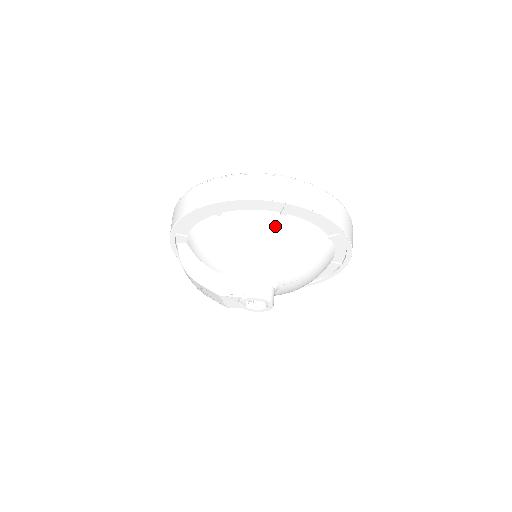
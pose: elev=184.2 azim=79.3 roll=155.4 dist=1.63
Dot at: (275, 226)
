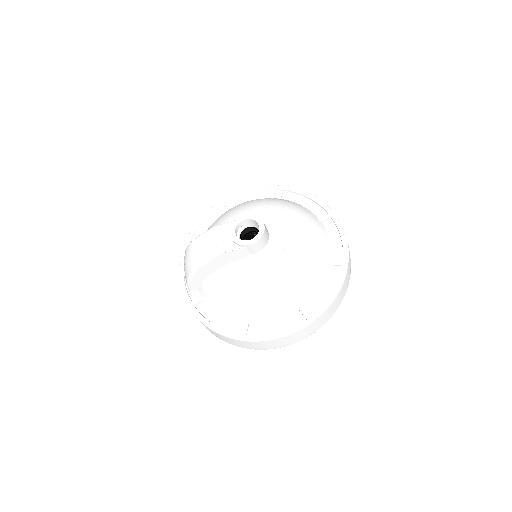
Dot at: occluded
